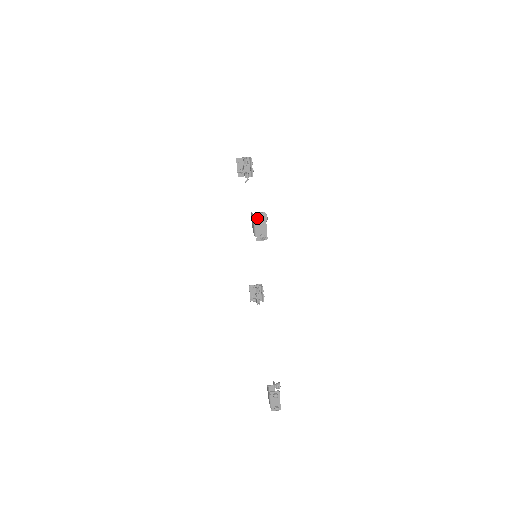
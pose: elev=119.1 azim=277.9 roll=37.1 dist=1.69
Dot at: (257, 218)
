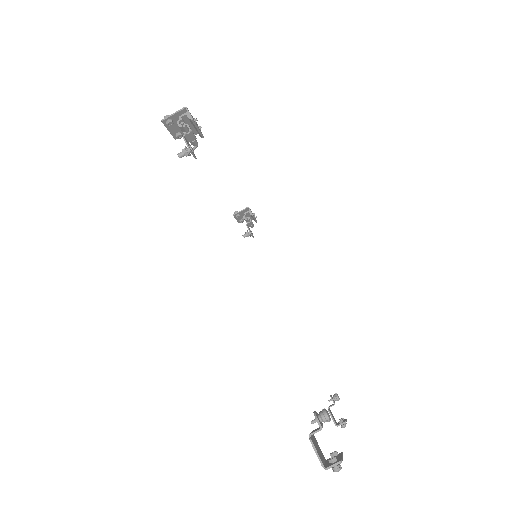
Dot at: (329, 467)
